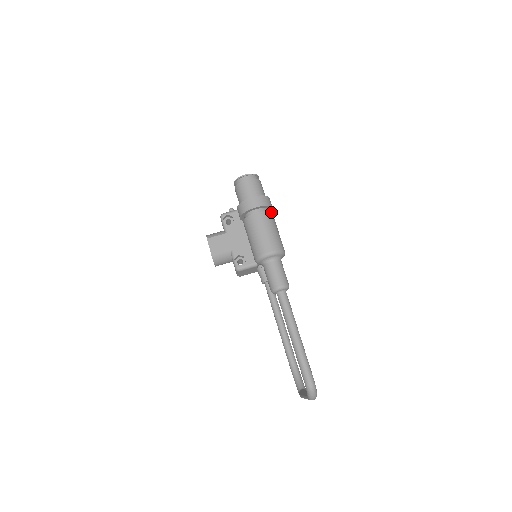
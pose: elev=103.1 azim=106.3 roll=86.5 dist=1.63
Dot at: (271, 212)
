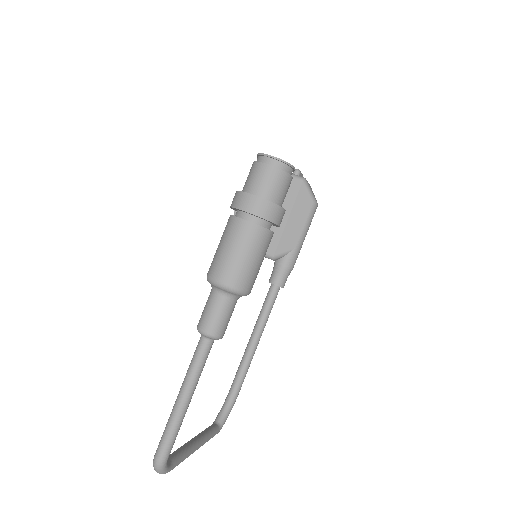
Dot at: (268, 229)
